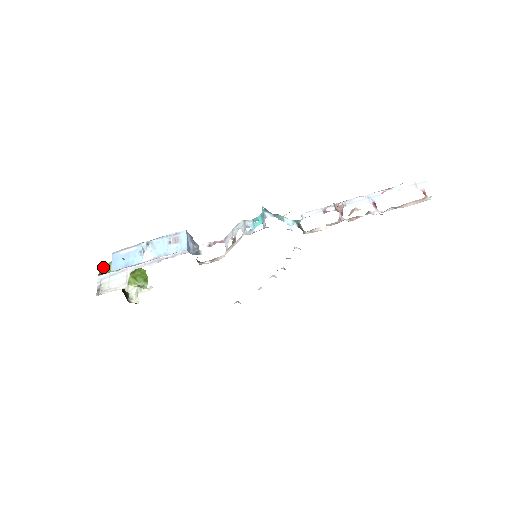
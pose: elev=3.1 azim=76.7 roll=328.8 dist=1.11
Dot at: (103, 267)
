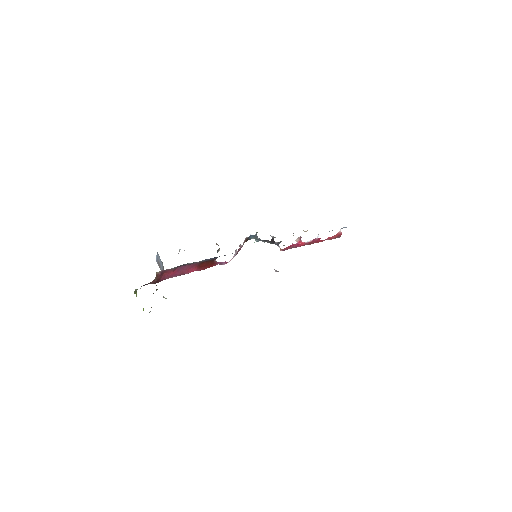
Dot at: occluded
